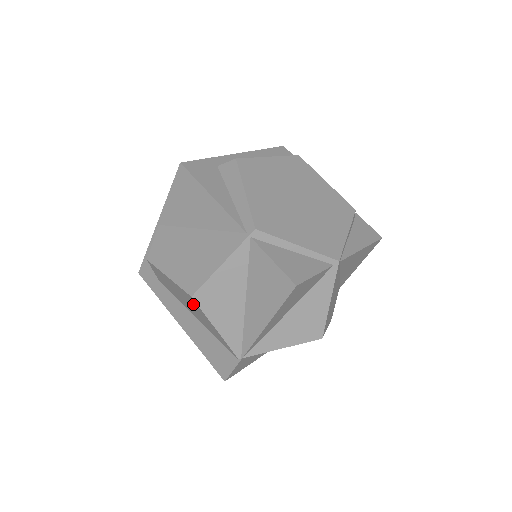
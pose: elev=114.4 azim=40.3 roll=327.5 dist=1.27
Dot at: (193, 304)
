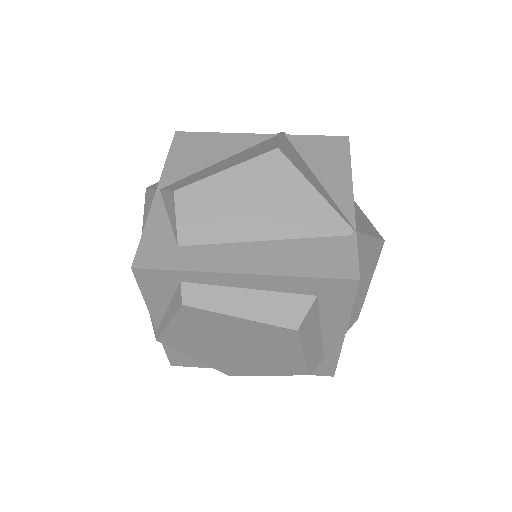
Dot at: (274, 176)
